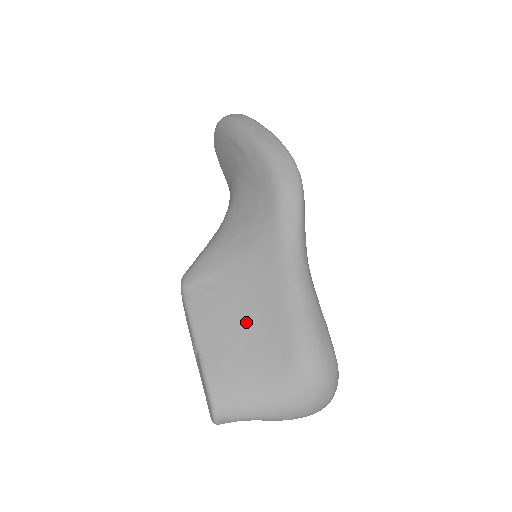
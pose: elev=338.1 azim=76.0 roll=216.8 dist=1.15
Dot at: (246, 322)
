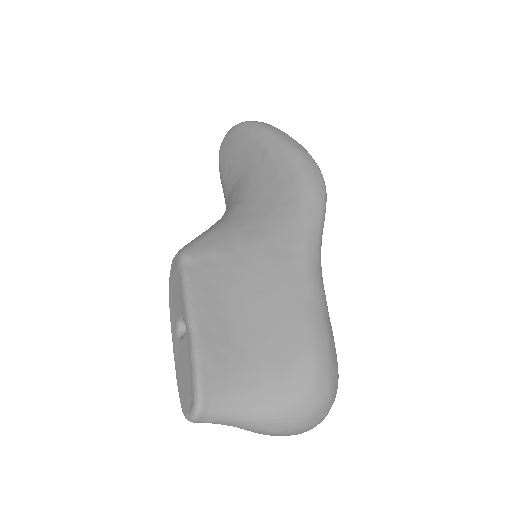
Dot at: (251, 310)
